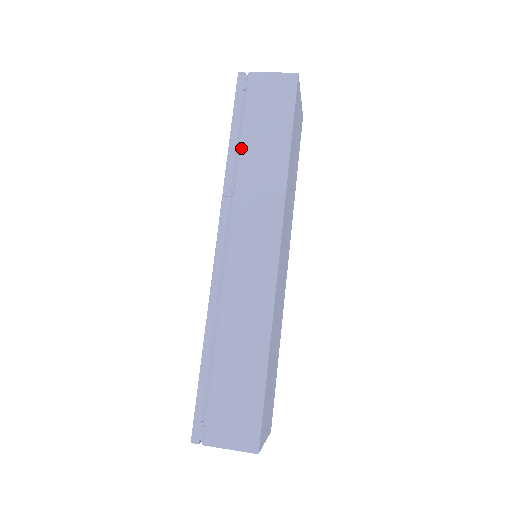
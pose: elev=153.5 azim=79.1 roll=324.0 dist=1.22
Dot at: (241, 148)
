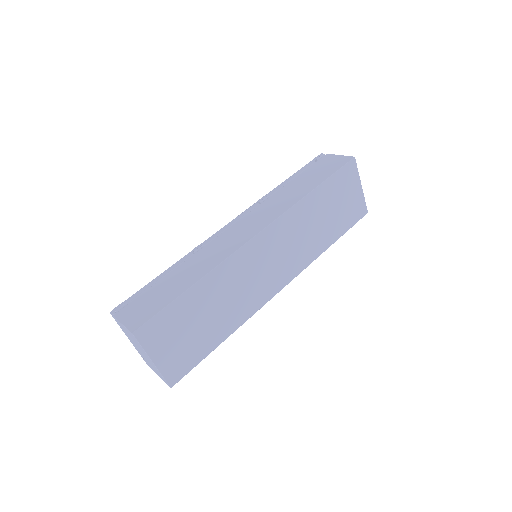
Dot at: (288, 183)
